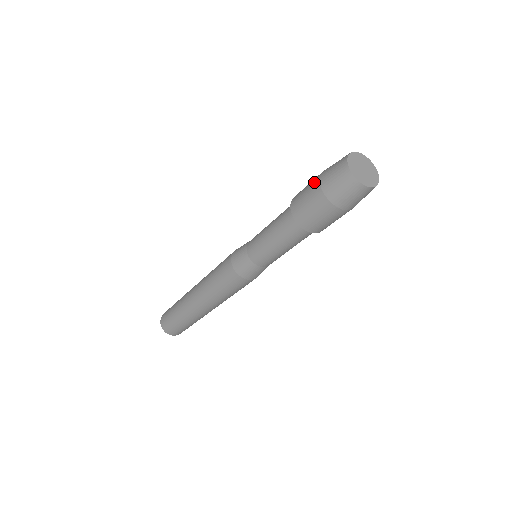
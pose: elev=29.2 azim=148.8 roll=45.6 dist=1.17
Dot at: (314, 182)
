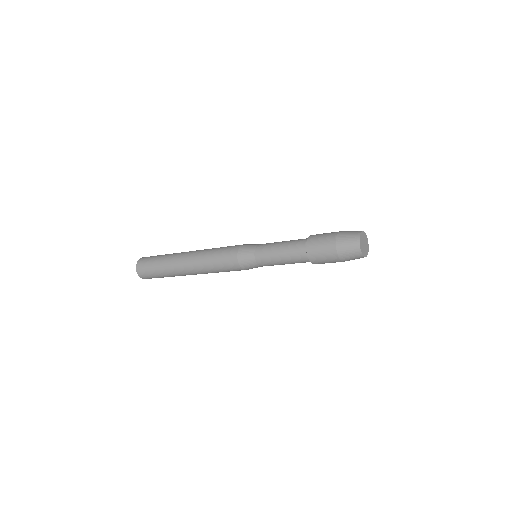
Dot at: (331, 251)
